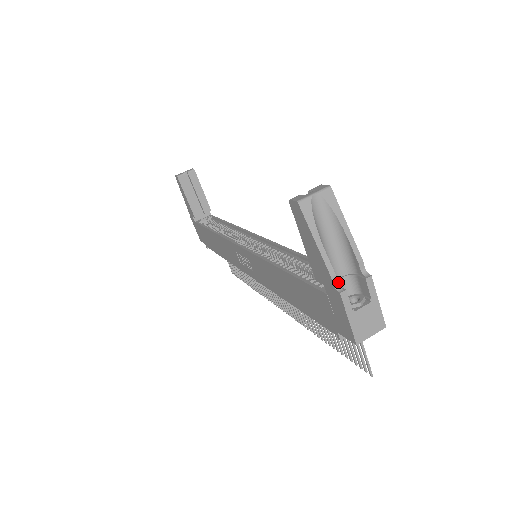
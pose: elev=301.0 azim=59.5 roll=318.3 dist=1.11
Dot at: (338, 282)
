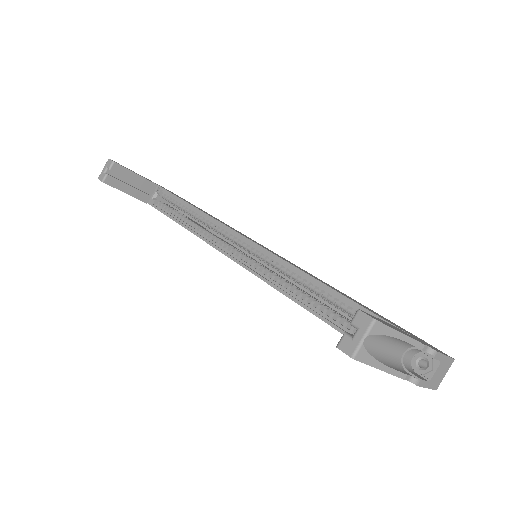
Dot at: (403, 361)
